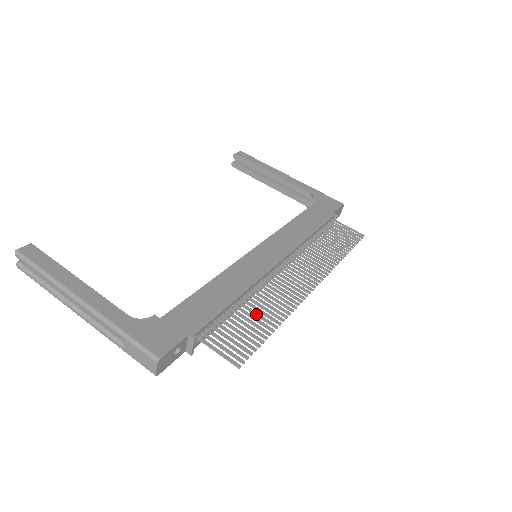
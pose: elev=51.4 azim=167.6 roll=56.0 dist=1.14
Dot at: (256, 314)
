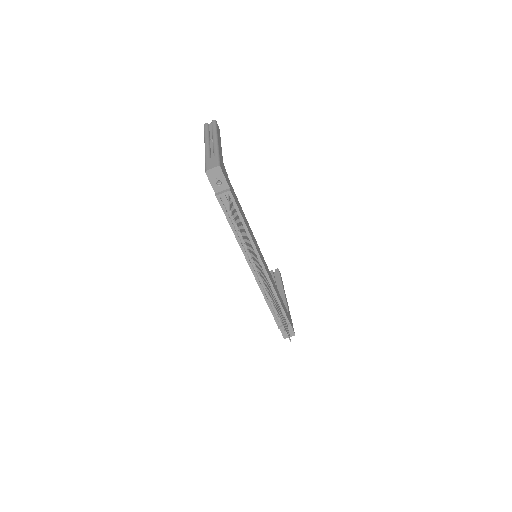
Dot at: (245, 236)
